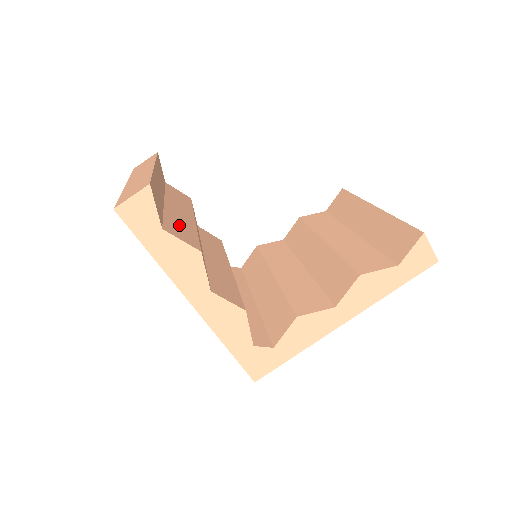
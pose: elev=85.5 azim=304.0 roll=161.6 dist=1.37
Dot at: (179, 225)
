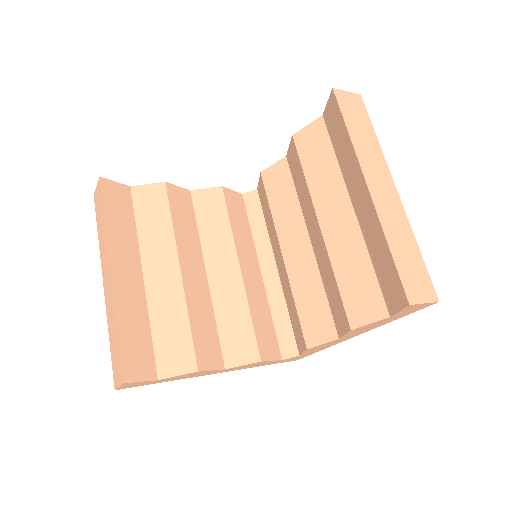
Dot at: (169, 332)
